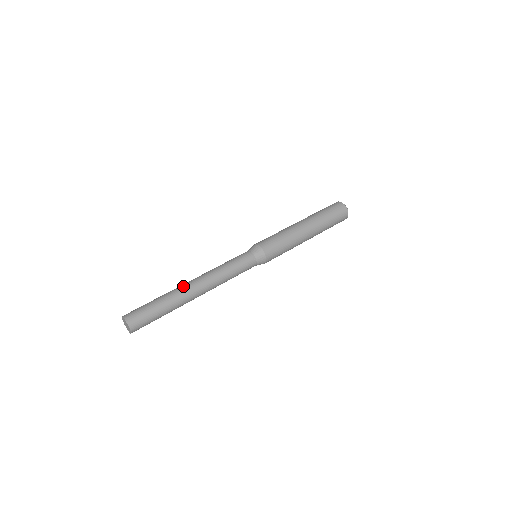
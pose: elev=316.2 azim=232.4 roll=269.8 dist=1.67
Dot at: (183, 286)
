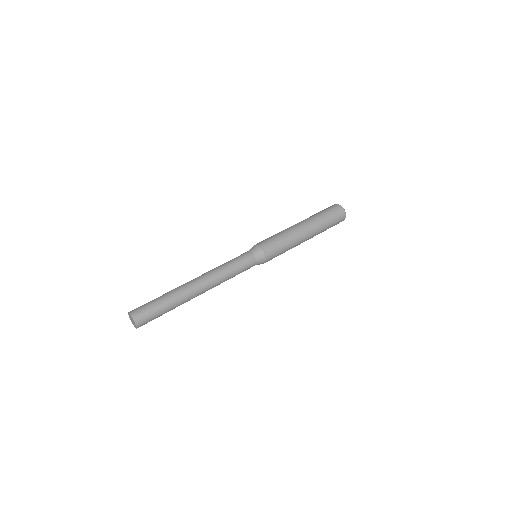
Dot at: (187, 285)
